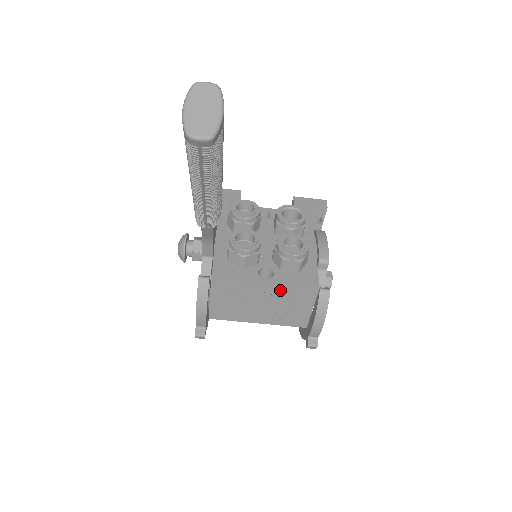
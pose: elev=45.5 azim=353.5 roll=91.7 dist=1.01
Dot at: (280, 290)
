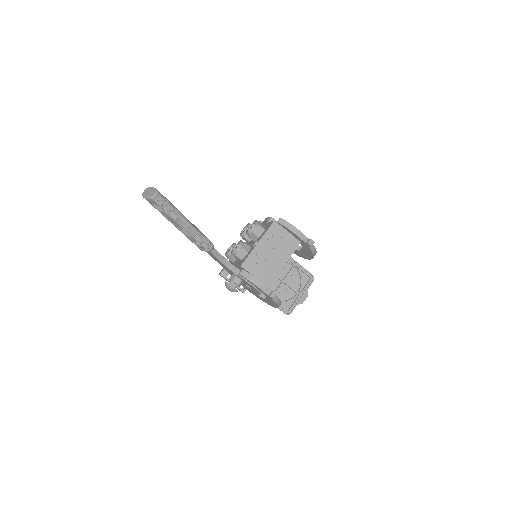
Dot at: (266, 239)
